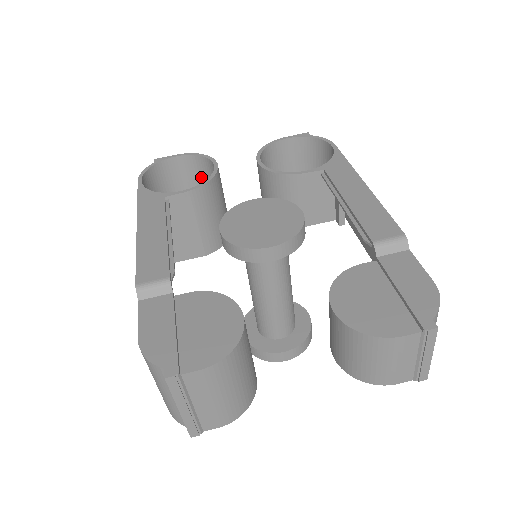
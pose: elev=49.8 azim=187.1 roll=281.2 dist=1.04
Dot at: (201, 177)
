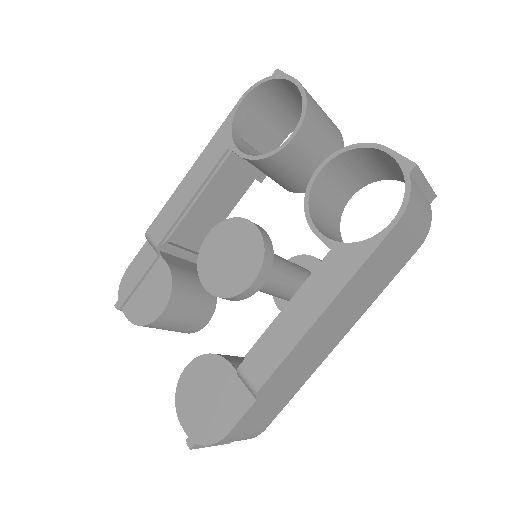
Dot at: occluded
